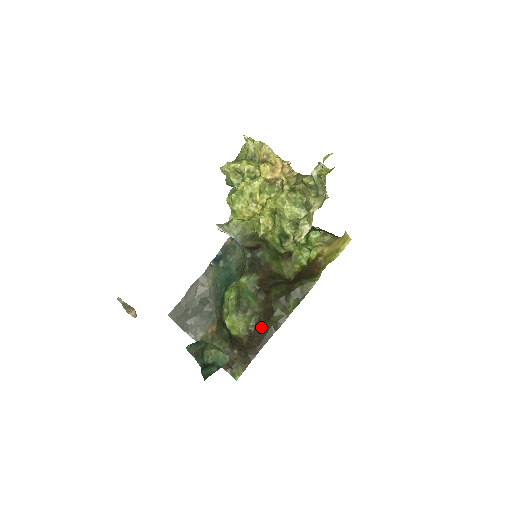
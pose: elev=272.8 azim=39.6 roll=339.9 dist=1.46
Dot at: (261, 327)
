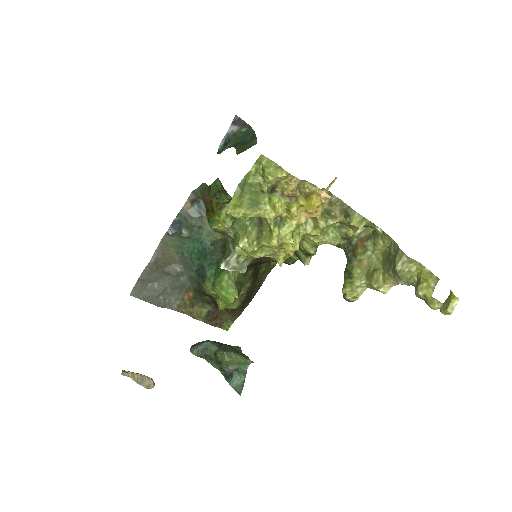
Dot at: (251, 291)
